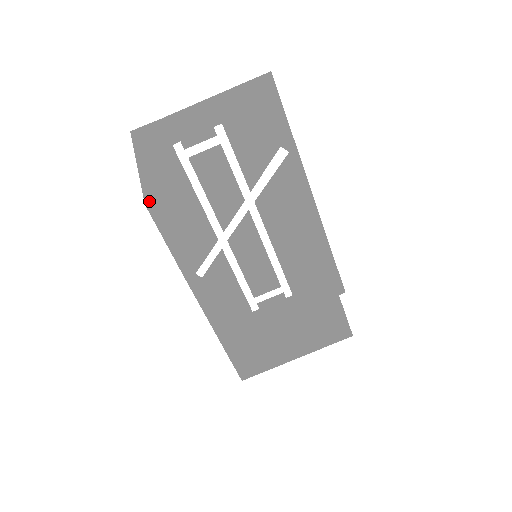
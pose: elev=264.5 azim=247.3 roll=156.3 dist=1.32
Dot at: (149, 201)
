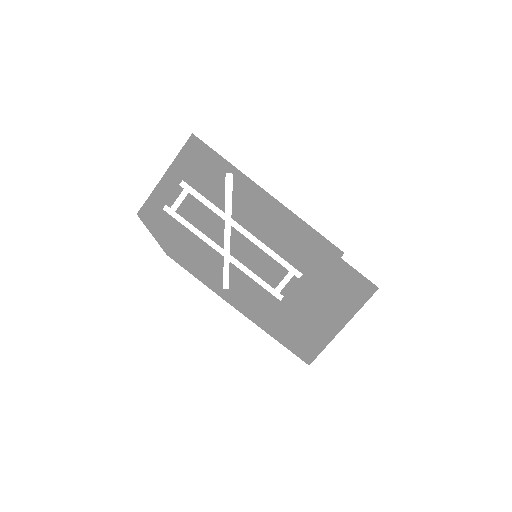
Dot at: (168, 251)
